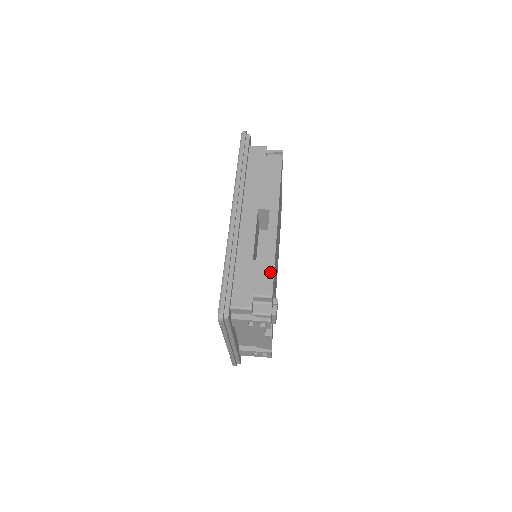
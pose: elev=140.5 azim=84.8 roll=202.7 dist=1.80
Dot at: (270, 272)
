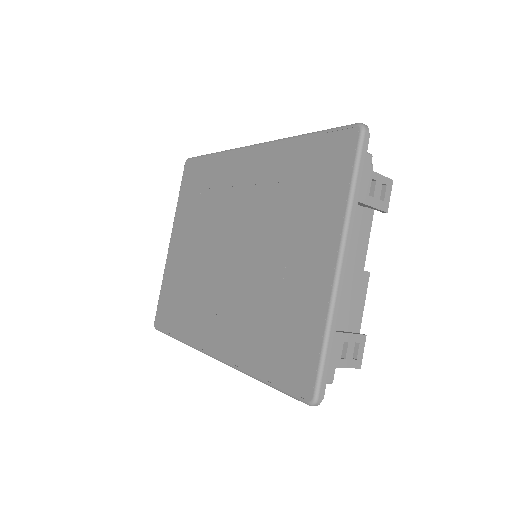
Dot at: occluded
